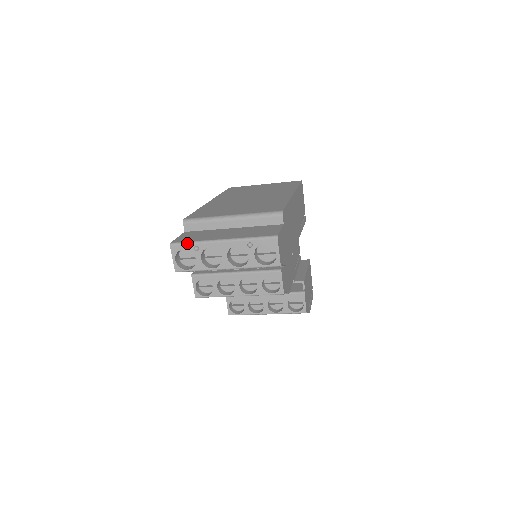
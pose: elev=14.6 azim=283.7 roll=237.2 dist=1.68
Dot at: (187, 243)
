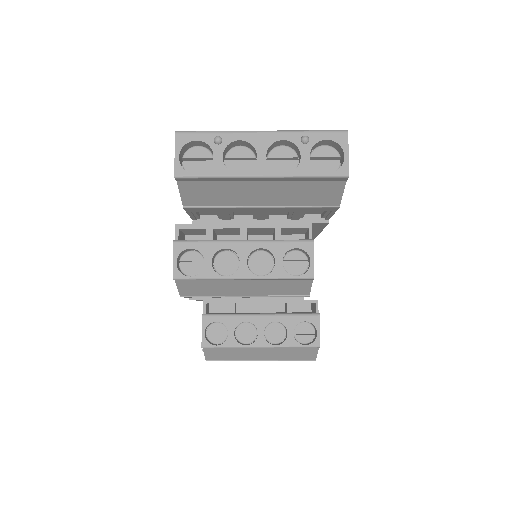
Dot at: (204, 131)
